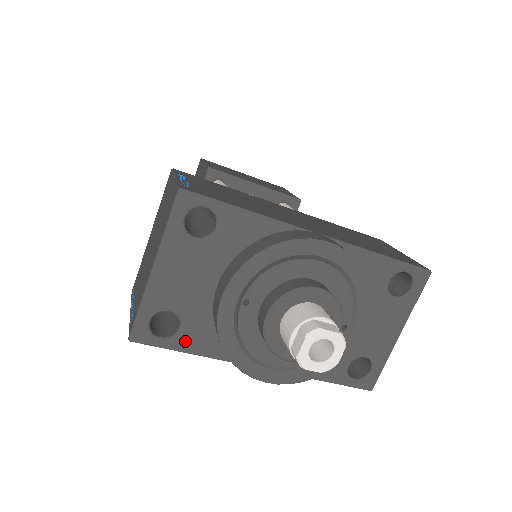
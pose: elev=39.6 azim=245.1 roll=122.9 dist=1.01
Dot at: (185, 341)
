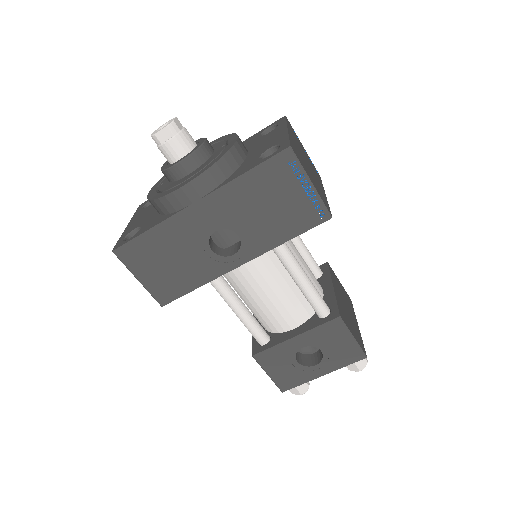
Dot at: (143, 230)
